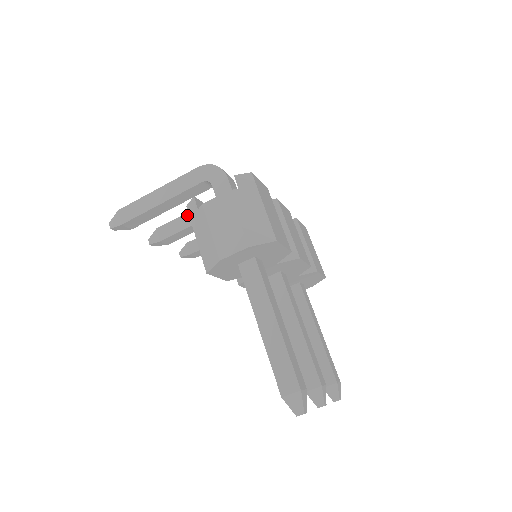
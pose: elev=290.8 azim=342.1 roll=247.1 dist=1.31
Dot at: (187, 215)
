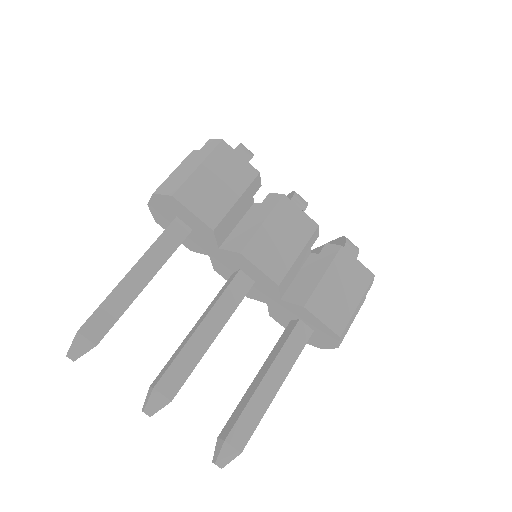
Dot at: occluded
